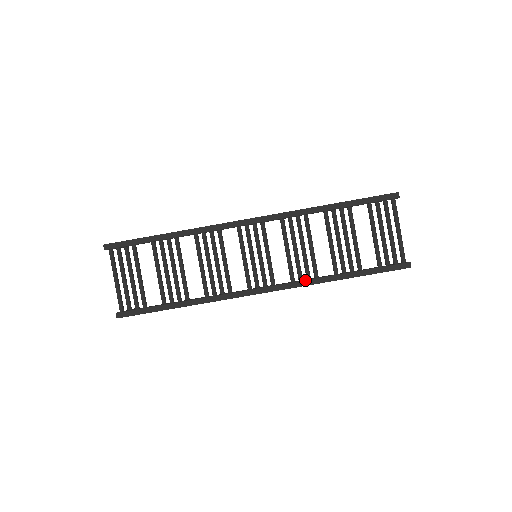
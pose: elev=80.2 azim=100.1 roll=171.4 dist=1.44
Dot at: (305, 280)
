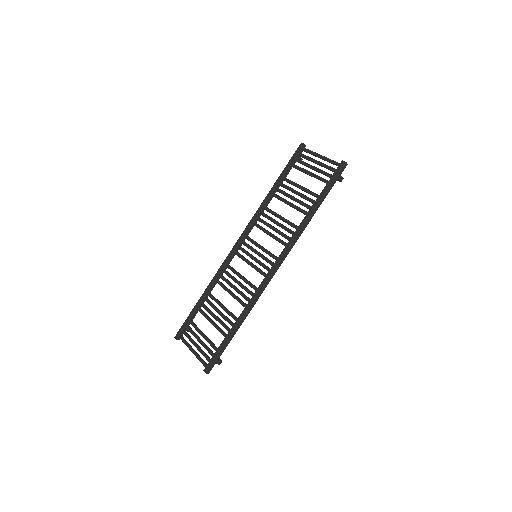
Dot at: (292, 236)
